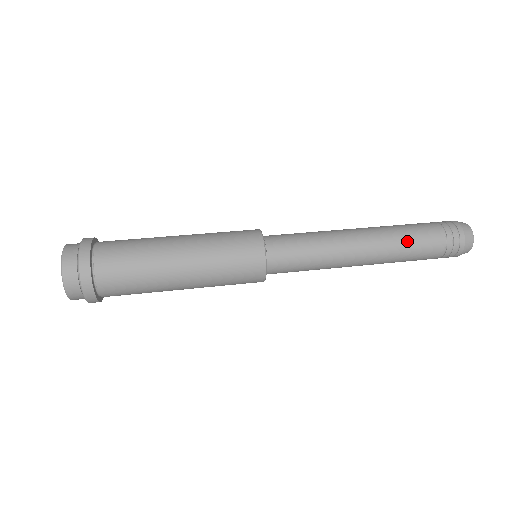
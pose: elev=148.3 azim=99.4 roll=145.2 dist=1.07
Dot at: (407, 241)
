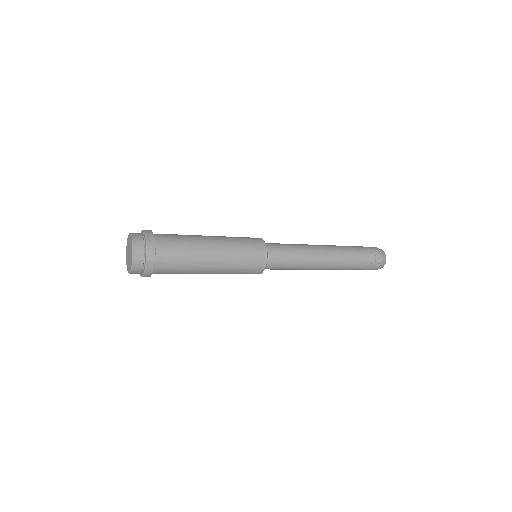
Dot at: (349, 251)
